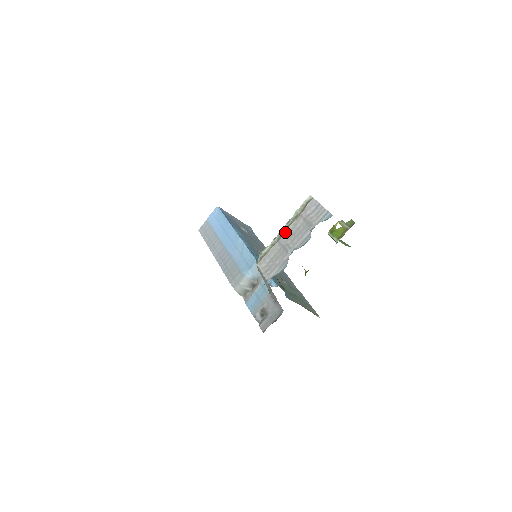
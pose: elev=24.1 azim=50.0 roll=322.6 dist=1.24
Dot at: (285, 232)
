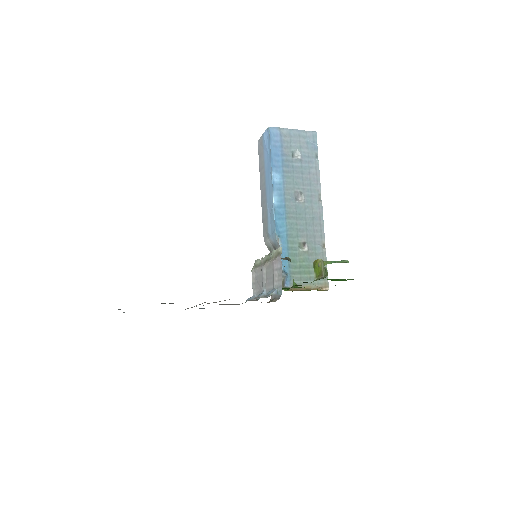
Dot at: (265, 264)
